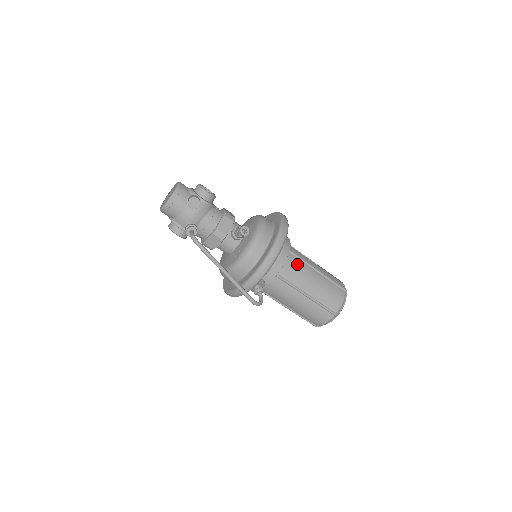
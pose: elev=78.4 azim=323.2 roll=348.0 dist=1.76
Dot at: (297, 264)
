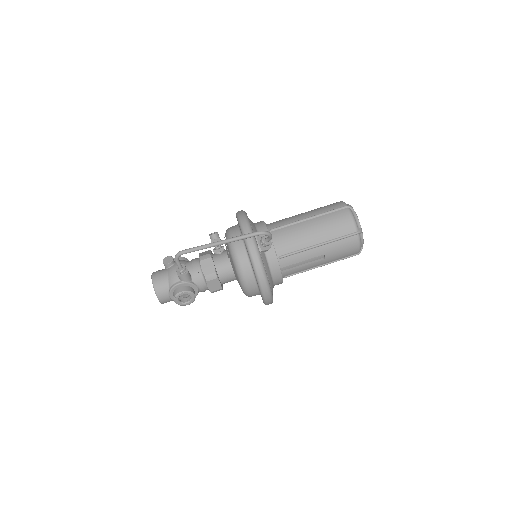
Dot at: occluded
